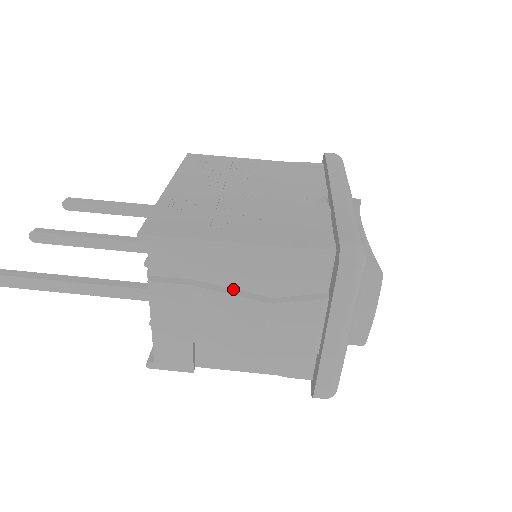
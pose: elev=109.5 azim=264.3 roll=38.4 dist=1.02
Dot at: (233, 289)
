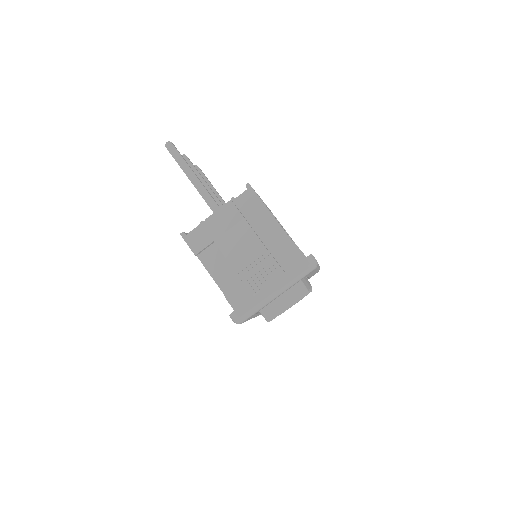
Dot at: (257, 234)
